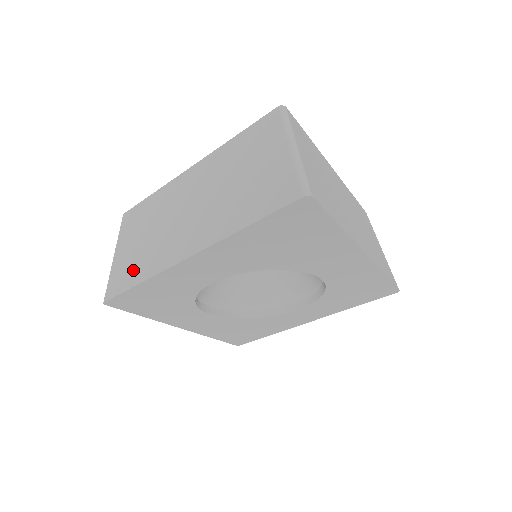
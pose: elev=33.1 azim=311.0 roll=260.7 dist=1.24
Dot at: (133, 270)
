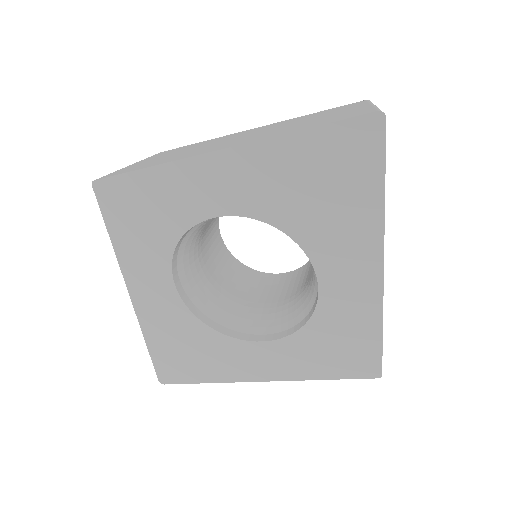
Dot at: (148, 164)
